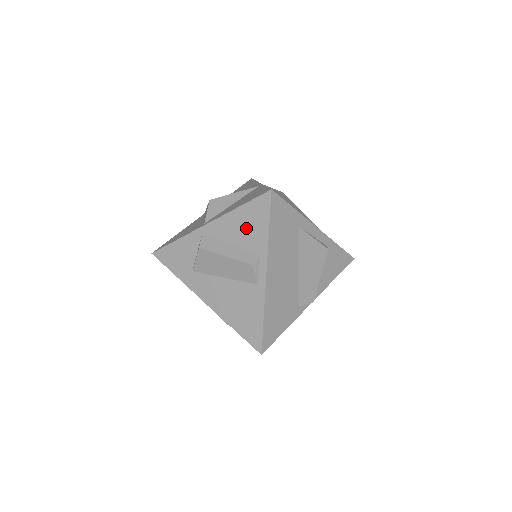
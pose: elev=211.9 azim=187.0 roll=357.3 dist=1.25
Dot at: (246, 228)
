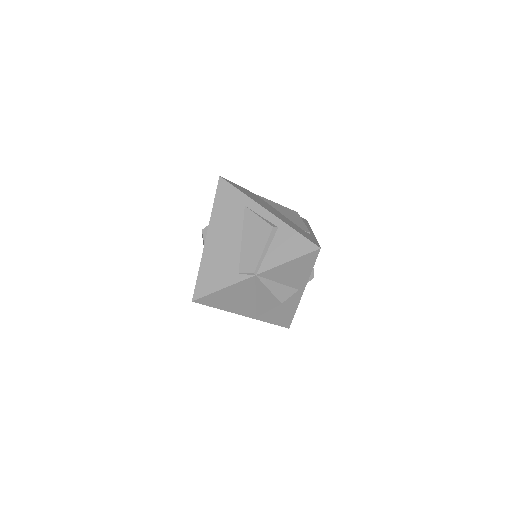
Dot at: occluded
